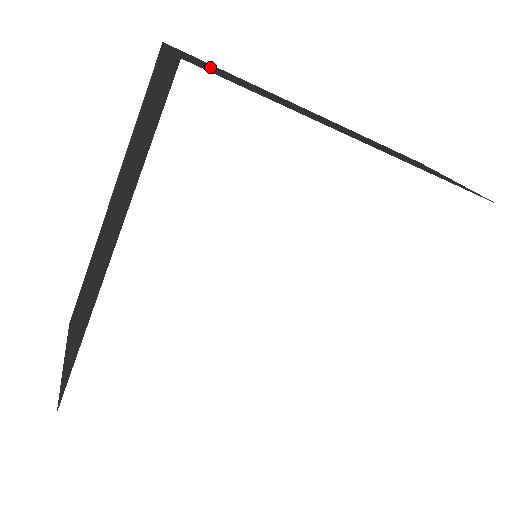
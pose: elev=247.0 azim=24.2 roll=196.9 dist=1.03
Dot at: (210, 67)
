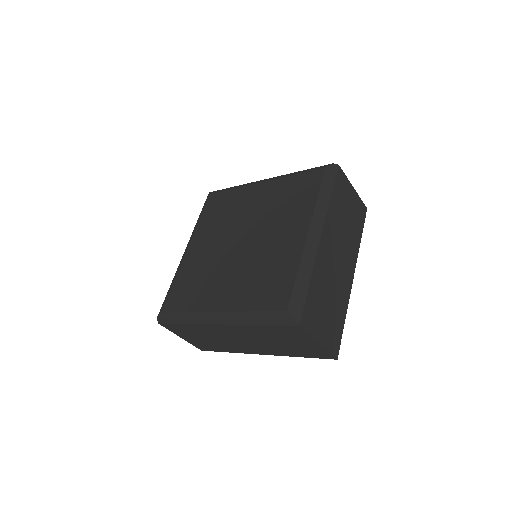
Dot at: (323, 324)
